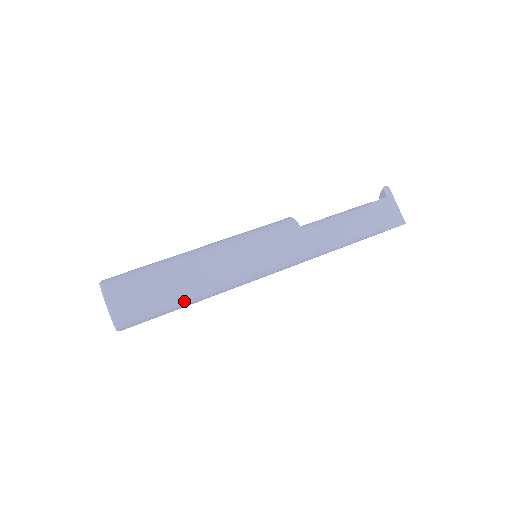
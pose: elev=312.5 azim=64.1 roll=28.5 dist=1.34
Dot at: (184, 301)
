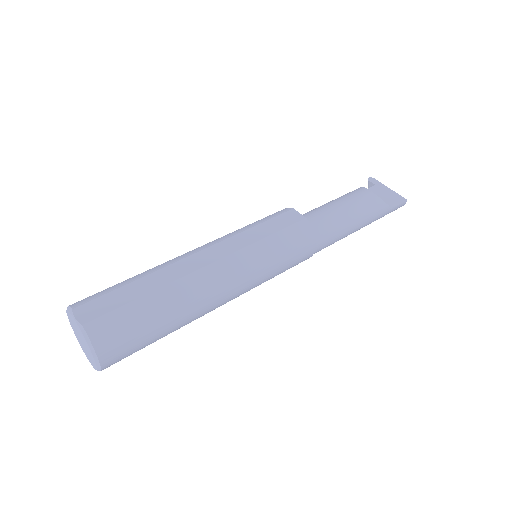
Dot at: (180, 306)
